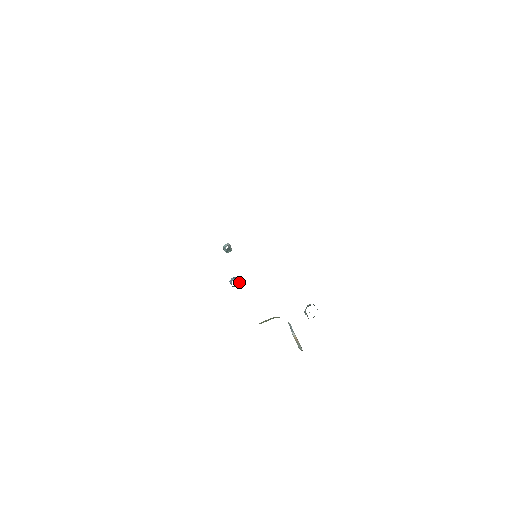
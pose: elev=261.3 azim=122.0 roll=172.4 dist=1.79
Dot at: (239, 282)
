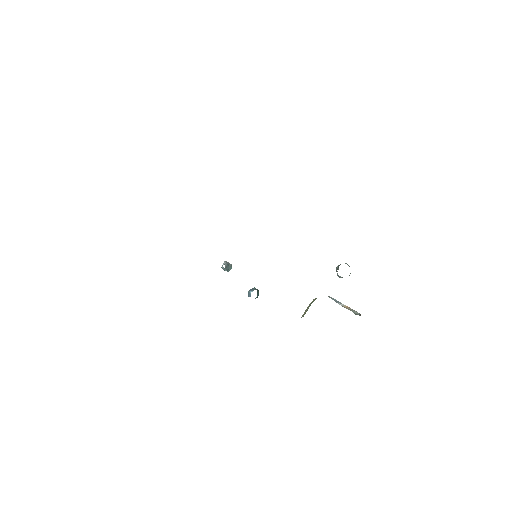
Dot at: (258, 291)
